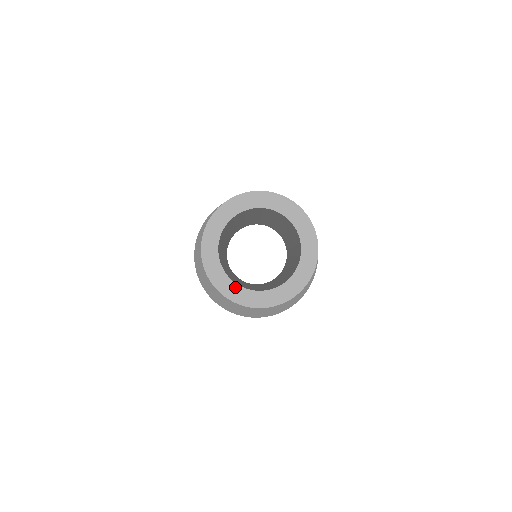
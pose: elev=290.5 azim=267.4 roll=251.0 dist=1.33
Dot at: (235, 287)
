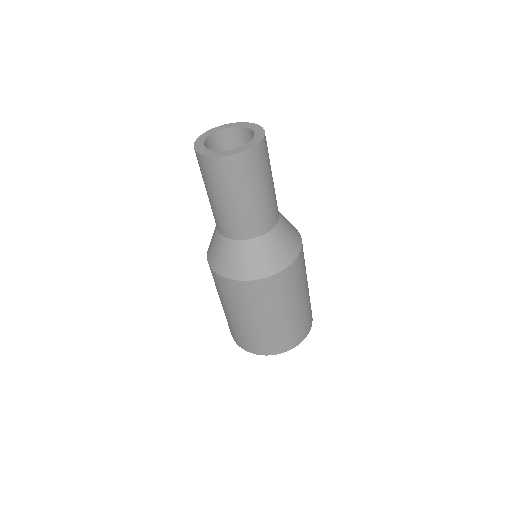
Dot at: (229, 151)
